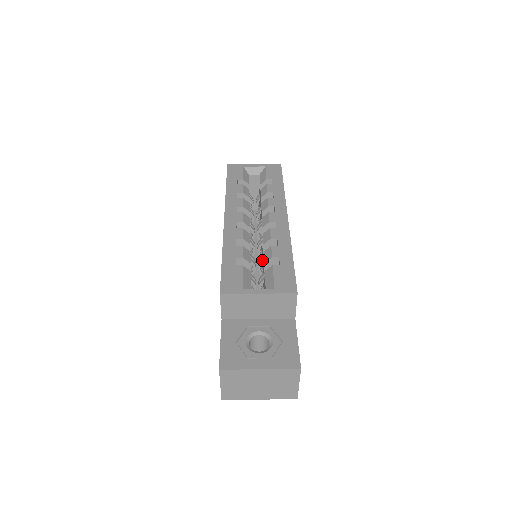
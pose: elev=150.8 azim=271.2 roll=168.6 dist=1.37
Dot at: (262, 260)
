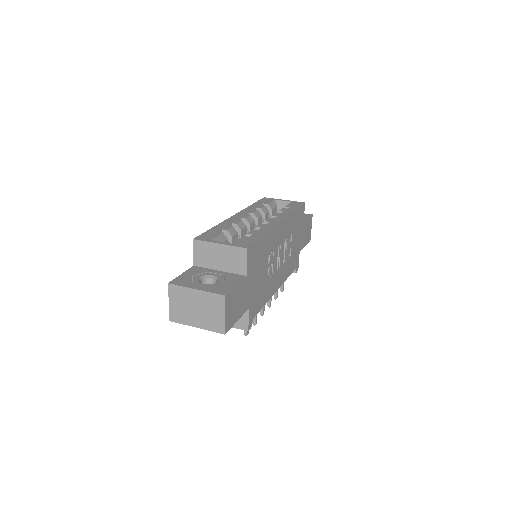
Dot at: occluded
